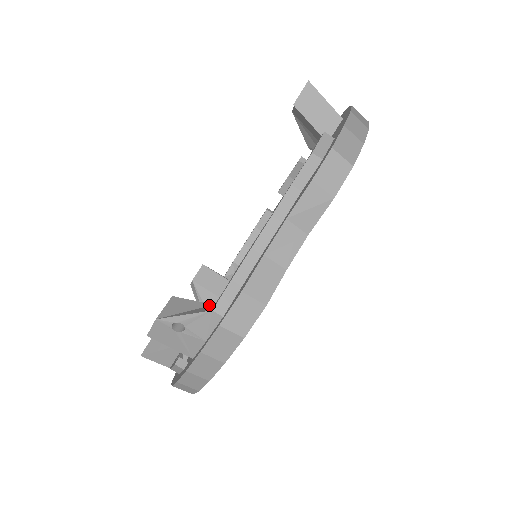
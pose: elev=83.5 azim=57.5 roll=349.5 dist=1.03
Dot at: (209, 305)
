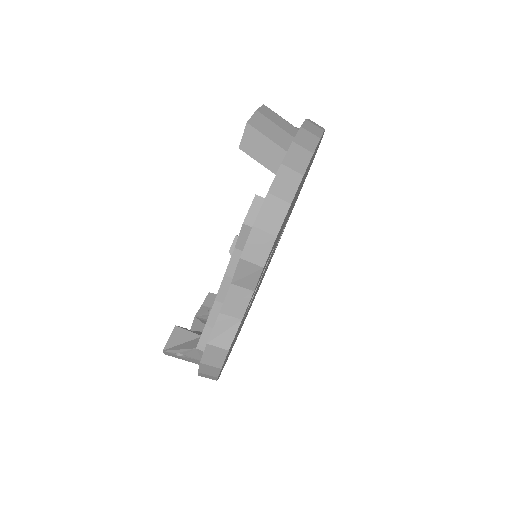
Dot at: (198, 337)
